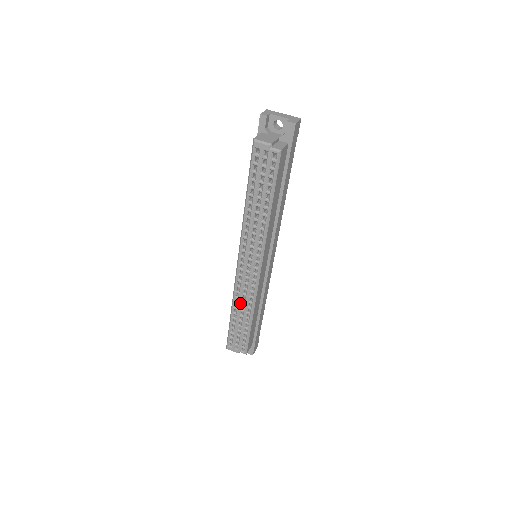
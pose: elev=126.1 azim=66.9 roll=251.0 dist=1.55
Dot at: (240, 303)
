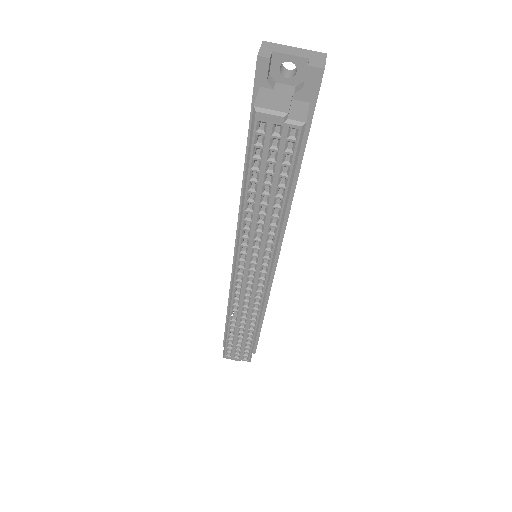
Dot at: (240, 316)
